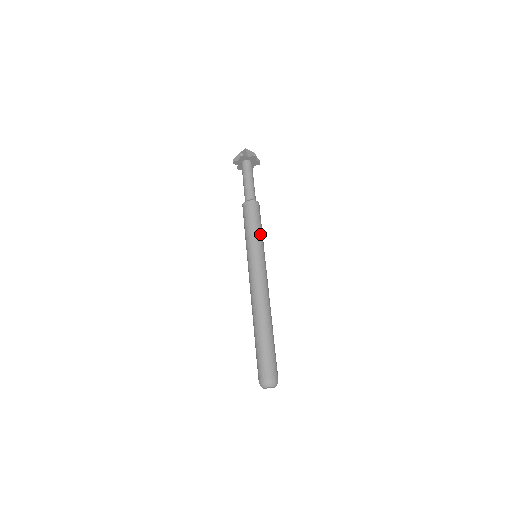
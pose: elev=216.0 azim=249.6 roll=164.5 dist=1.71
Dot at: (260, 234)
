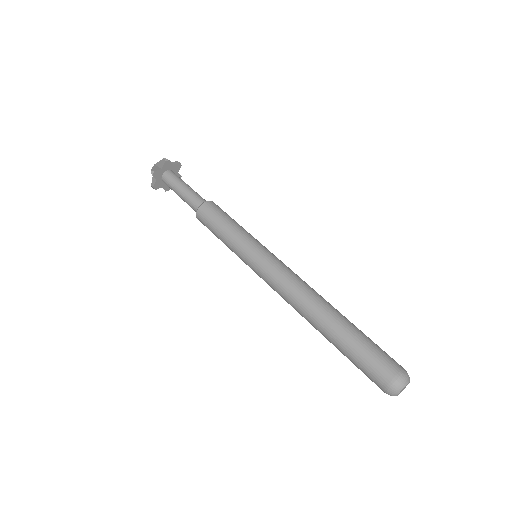
Dot at: (239, 230)
